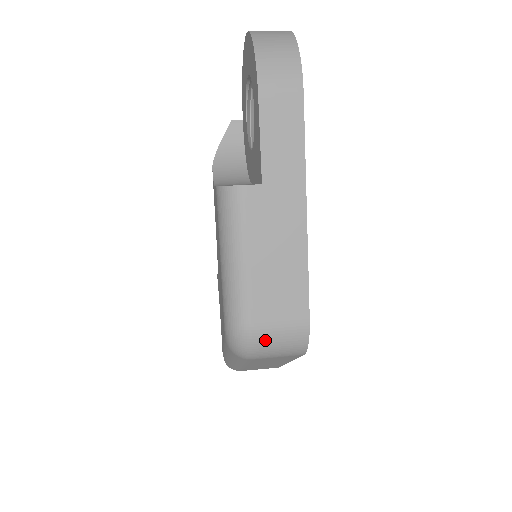
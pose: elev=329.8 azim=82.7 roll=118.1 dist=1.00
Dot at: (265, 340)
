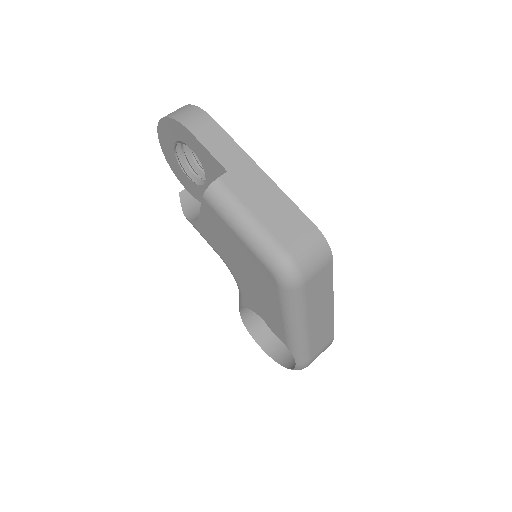
Dot at: (302, 256)
